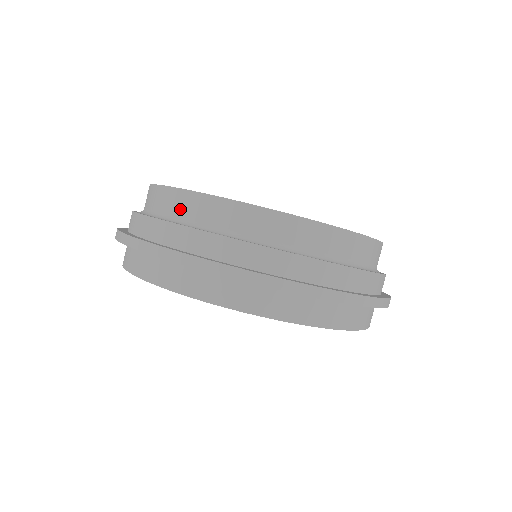
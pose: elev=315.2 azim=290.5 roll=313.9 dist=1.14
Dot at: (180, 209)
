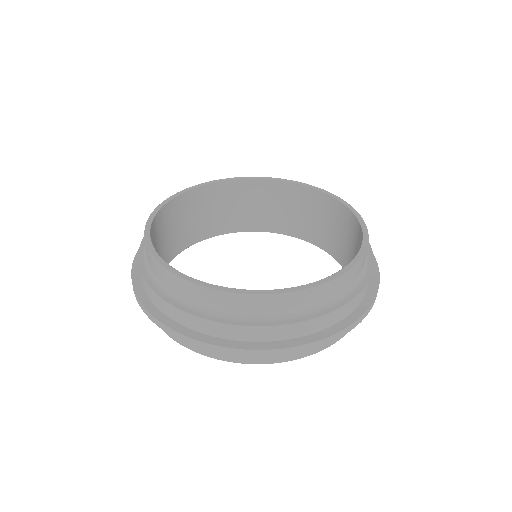
Dot at: (197, 298)
